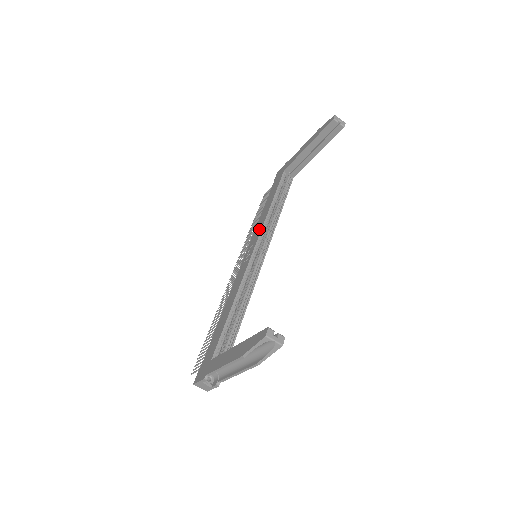
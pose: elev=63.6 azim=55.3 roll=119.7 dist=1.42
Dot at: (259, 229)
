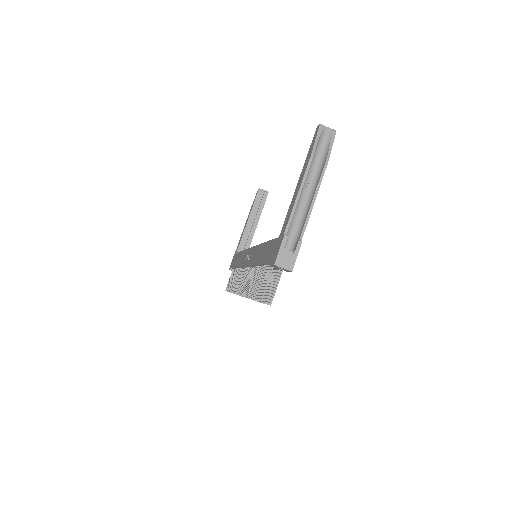
Dot at: (245, 254)
